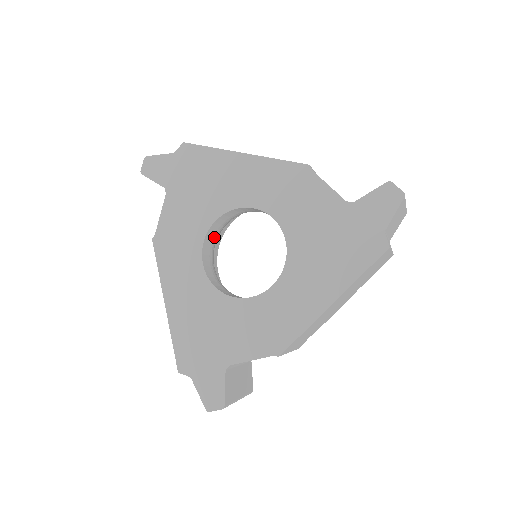
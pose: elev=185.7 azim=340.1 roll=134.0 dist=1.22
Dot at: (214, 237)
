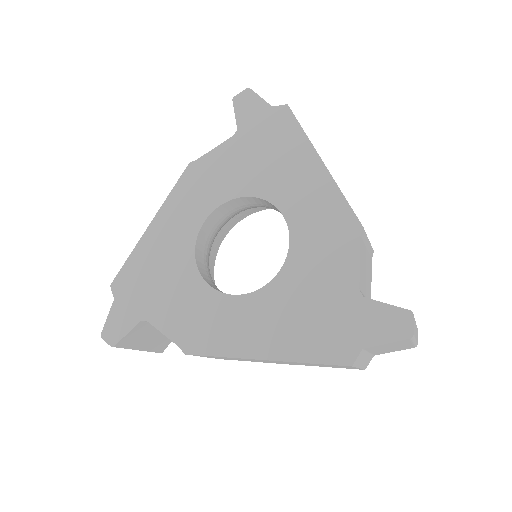
Dot at: (238, 208)
